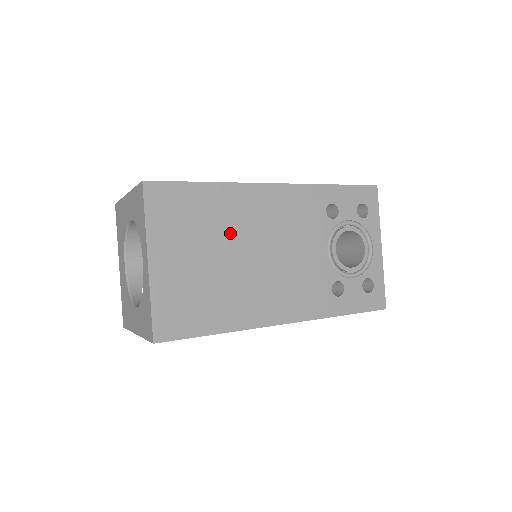
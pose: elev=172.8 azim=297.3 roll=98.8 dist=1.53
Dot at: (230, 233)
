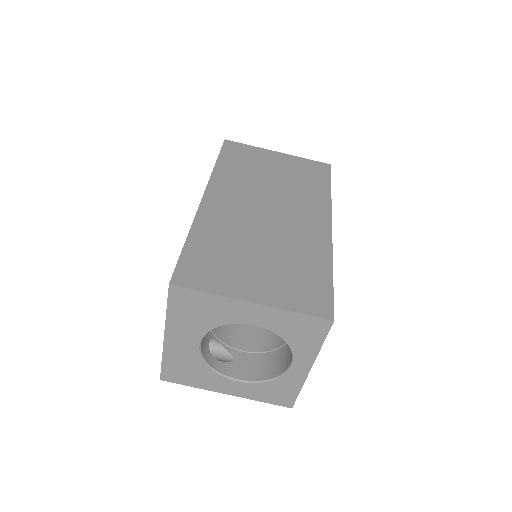
Dot at: occluded
